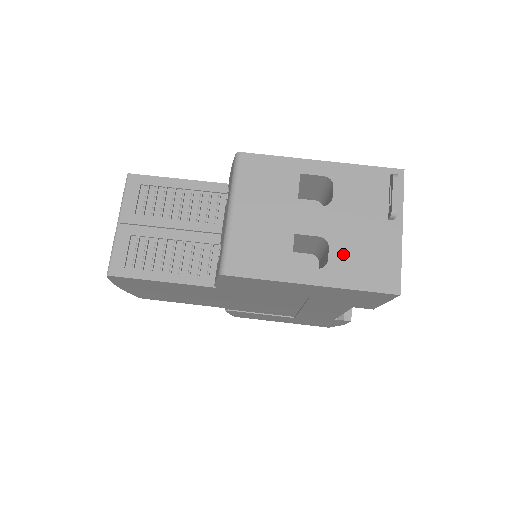
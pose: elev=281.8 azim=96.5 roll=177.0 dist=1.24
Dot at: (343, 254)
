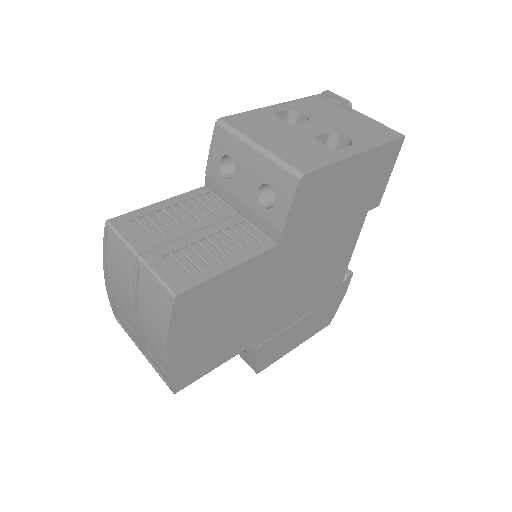
Dot at: (352, 134)
